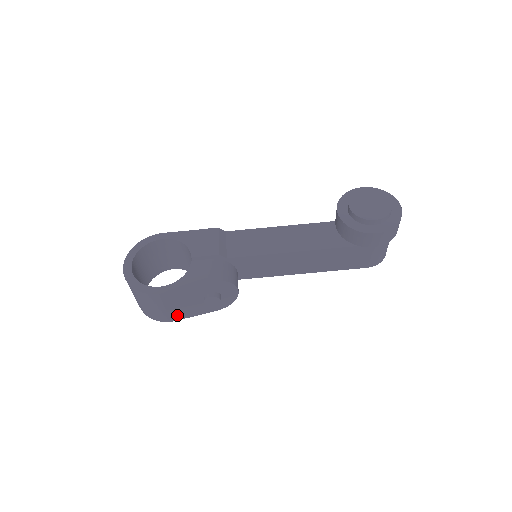
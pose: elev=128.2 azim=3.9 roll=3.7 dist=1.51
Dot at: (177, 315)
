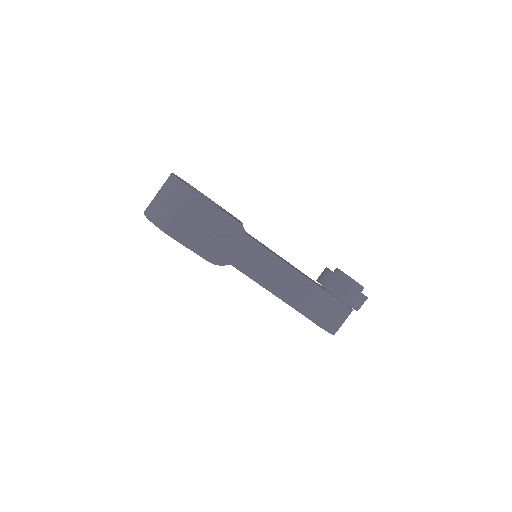
Dot at: (183, 234)
